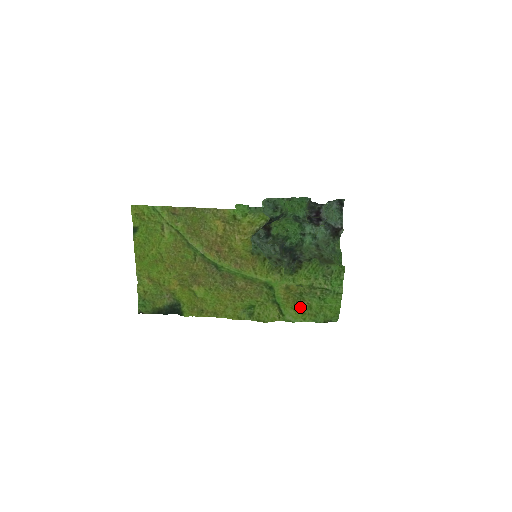
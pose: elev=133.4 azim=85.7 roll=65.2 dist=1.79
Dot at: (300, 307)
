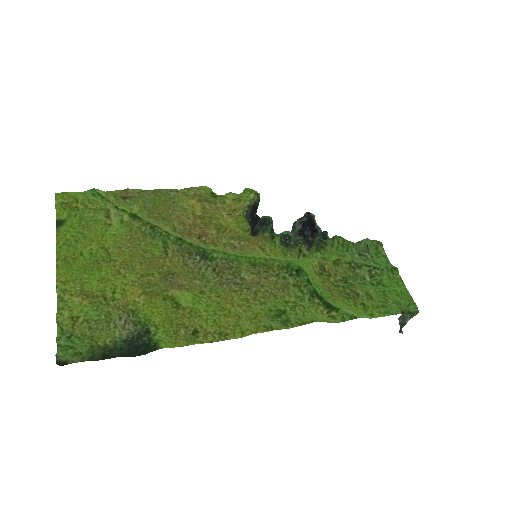
Dot at: (354, 299)
